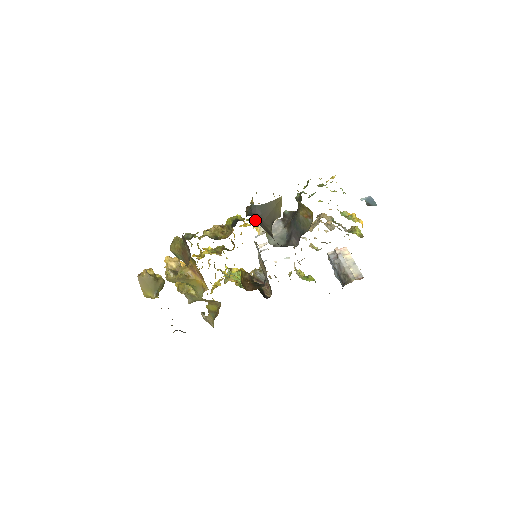
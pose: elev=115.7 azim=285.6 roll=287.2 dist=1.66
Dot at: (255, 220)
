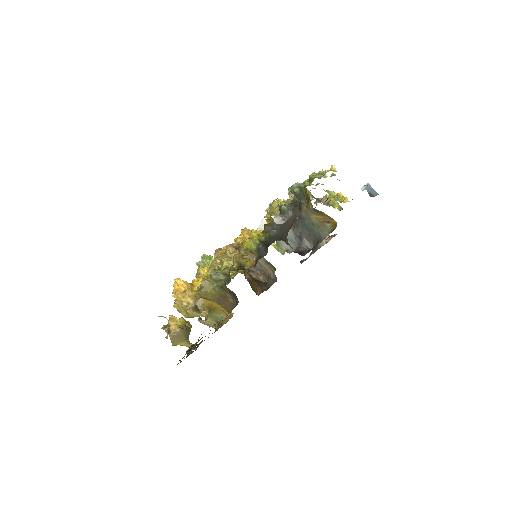
Dot at: occluded
